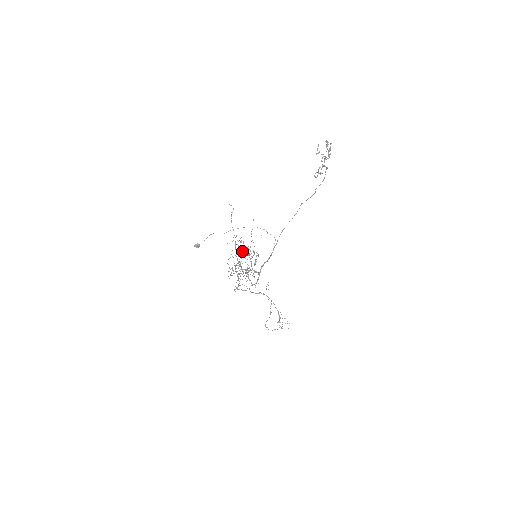
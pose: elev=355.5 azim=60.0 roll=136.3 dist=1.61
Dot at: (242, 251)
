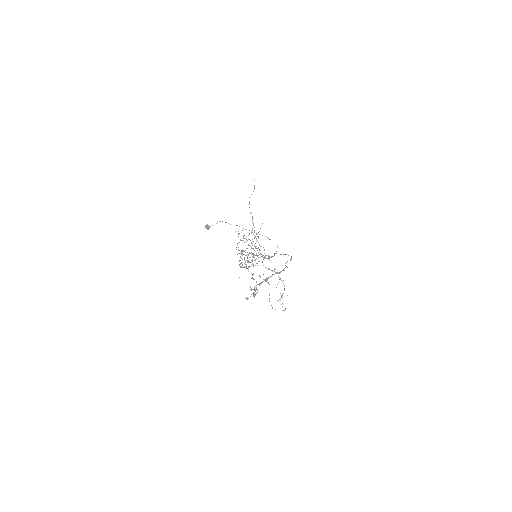
Dot at: (260, 228)
